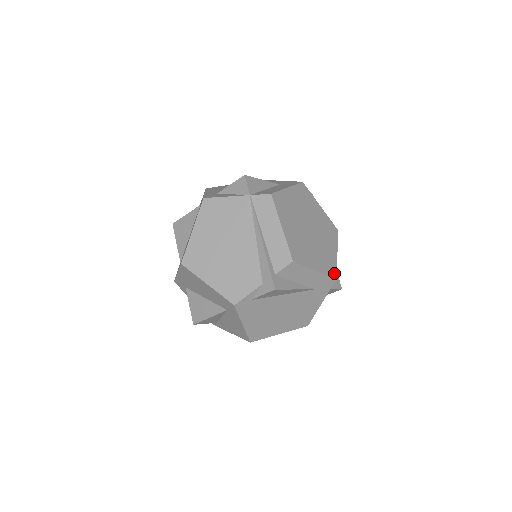
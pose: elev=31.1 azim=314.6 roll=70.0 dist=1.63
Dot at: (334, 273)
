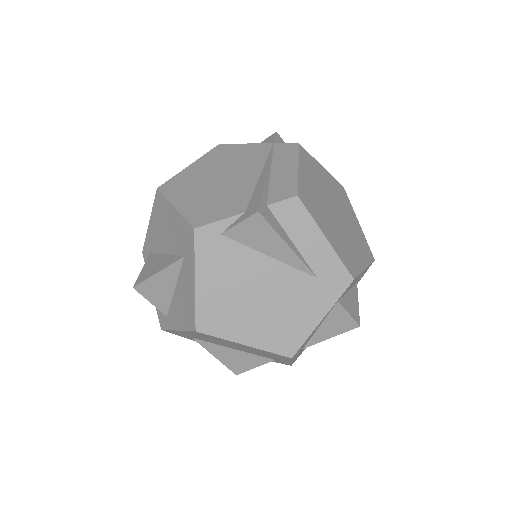
Dot at: (353, 272)
